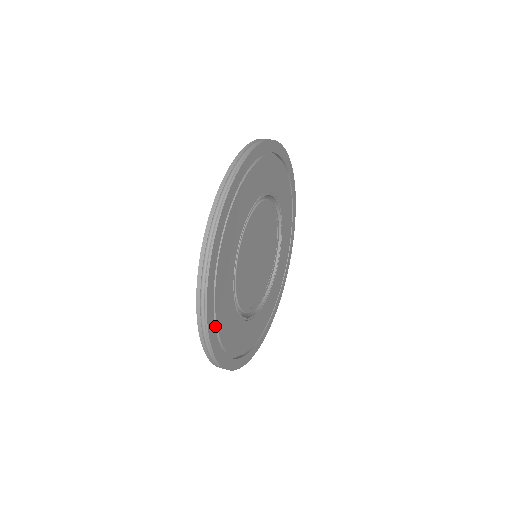
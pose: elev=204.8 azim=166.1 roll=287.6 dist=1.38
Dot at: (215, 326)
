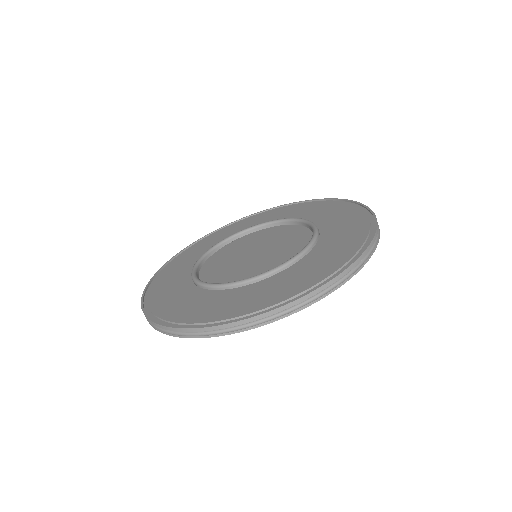
Dot at: occluded
